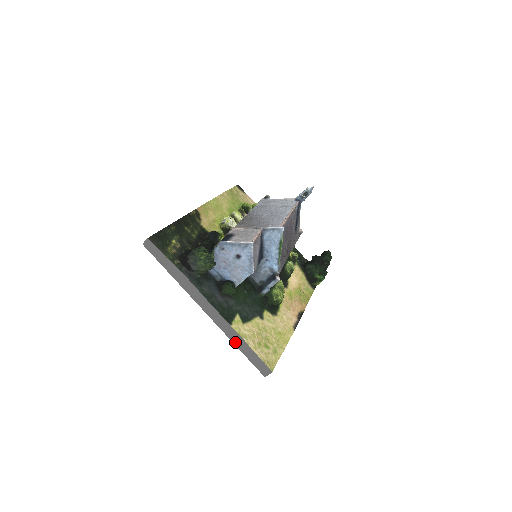
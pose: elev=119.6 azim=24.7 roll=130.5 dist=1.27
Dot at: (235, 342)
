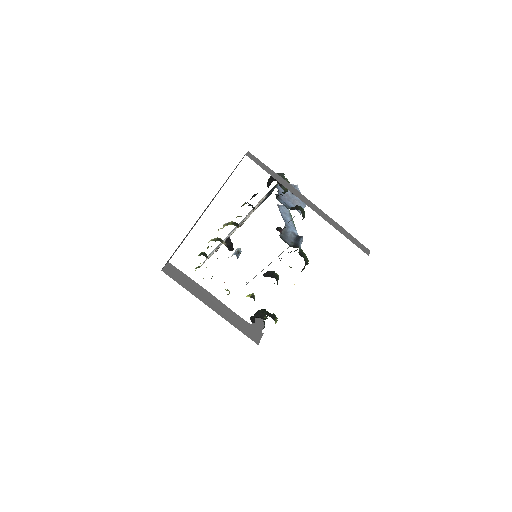
Dot at: (338, 229)
